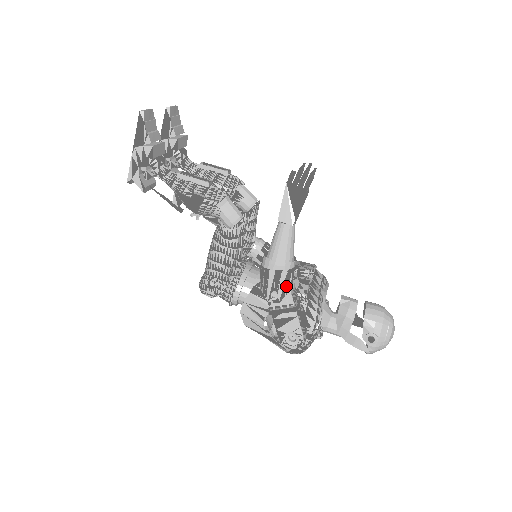
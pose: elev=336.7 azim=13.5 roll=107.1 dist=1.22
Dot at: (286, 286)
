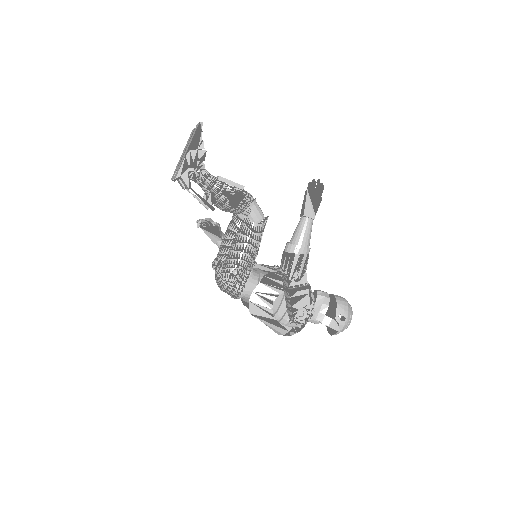
Dot at: (304, 268)
